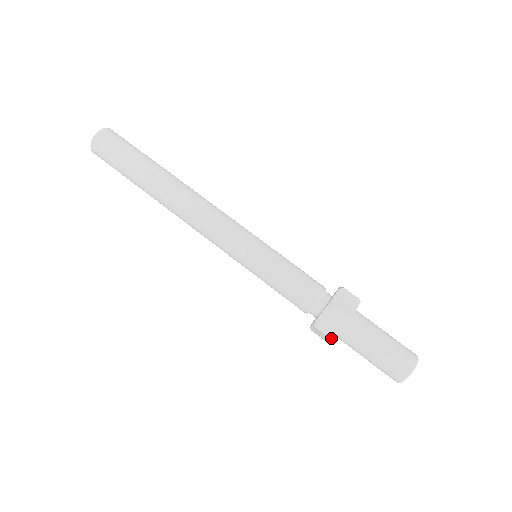
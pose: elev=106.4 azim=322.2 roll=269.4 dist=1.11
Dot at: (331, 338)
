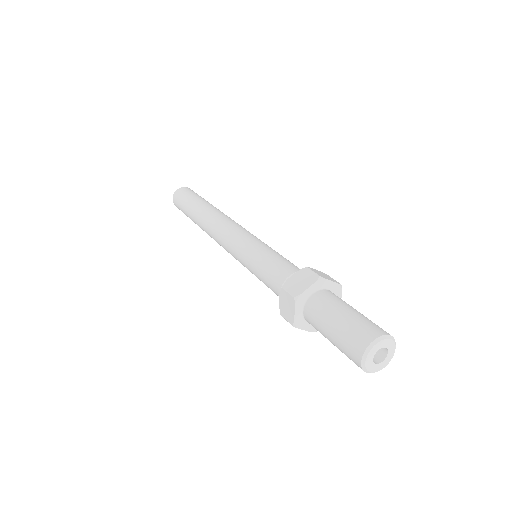
Dot at: (292, 325)
